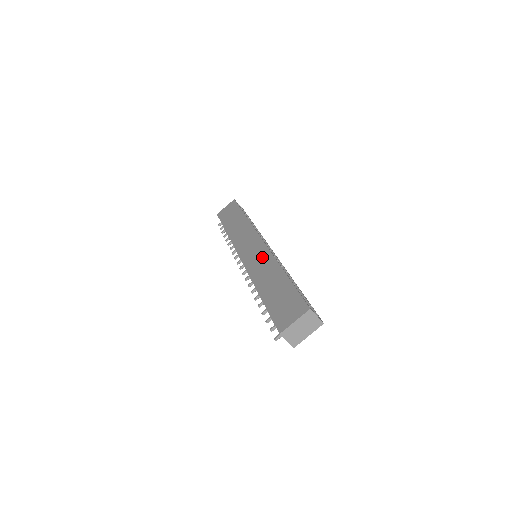
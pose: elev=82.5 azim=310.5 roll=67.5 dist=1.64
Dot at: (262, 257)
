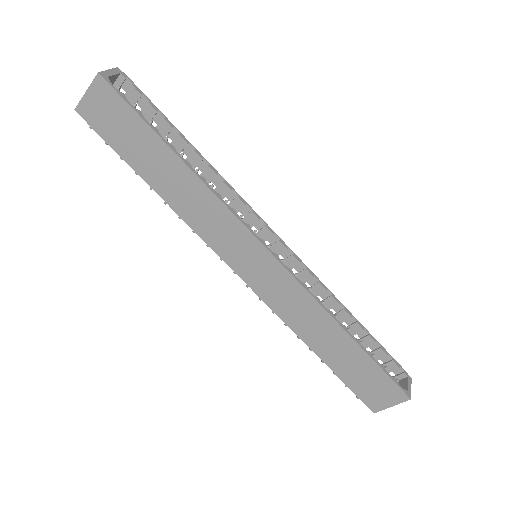
Dot at: (290, 293)
